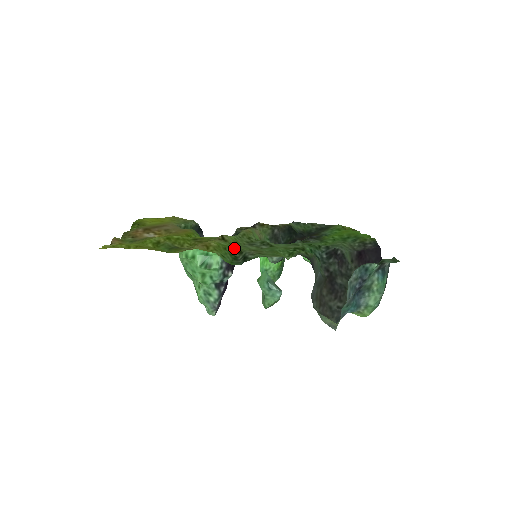
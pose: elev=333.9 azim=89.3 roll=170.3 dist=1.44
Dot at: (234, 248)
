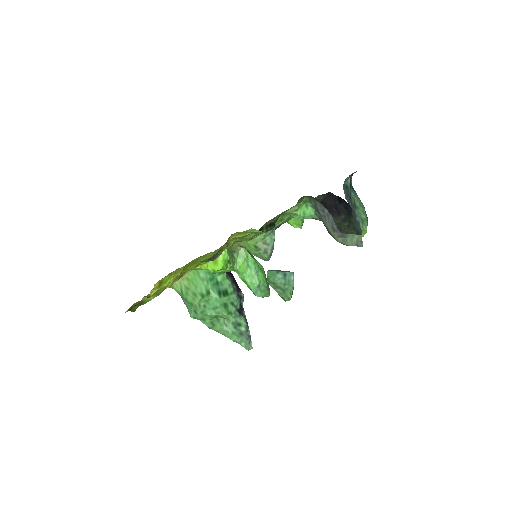
Dot at: (251, 234)
